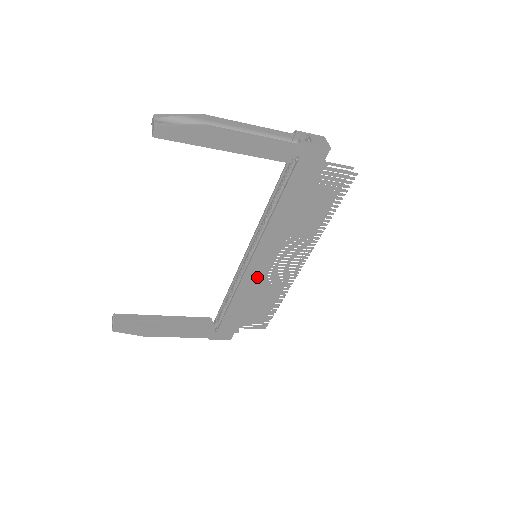
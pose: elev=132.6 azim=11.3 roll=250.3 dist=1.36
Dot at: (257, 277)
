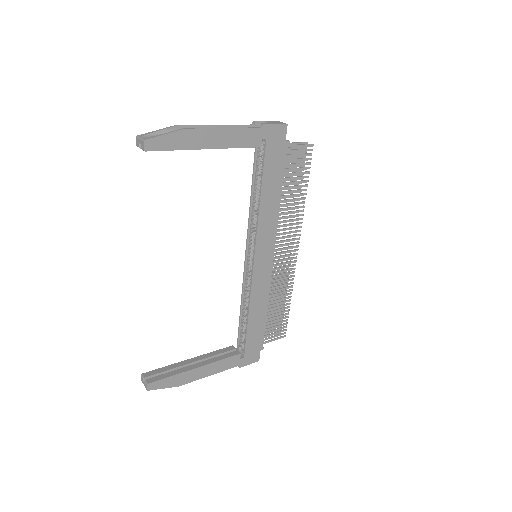
Dot at: (264, 276)
